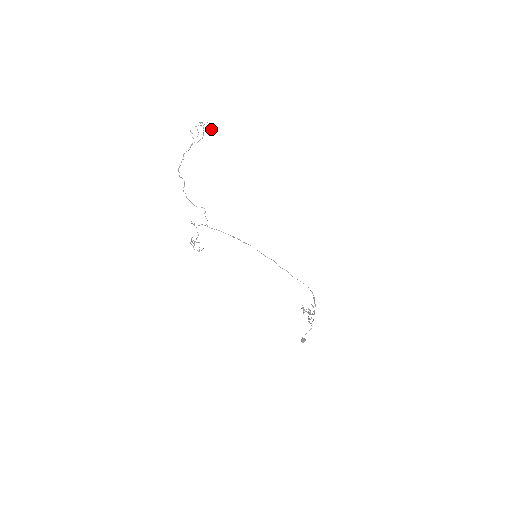
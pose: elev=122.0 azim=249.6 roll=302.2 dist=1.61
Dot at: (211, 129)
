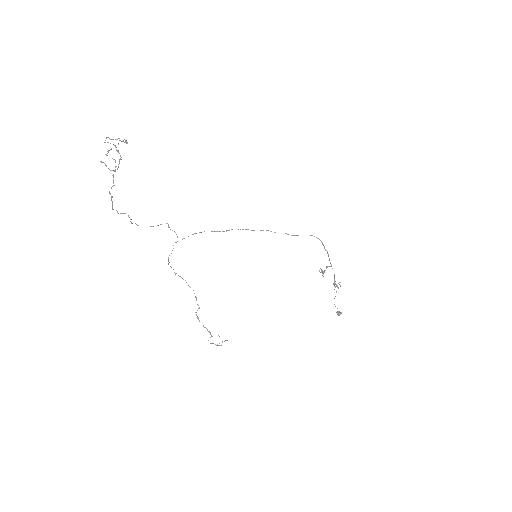
Dot at: (125, 140)
